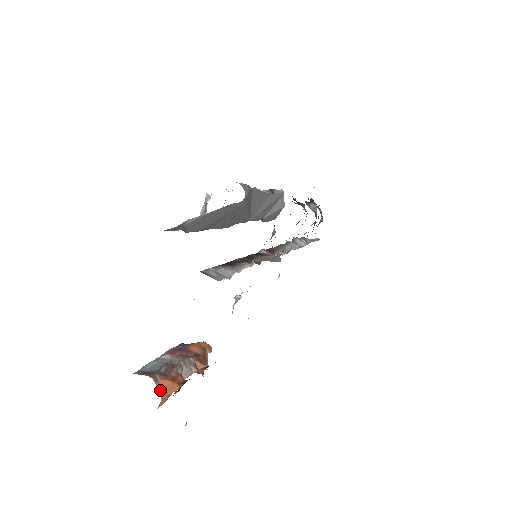
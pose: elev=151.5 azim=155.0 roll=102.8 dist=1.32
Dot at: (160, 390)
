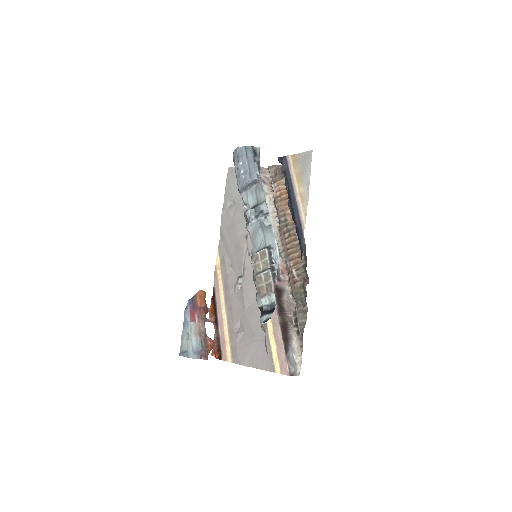
Dot at: occluded
